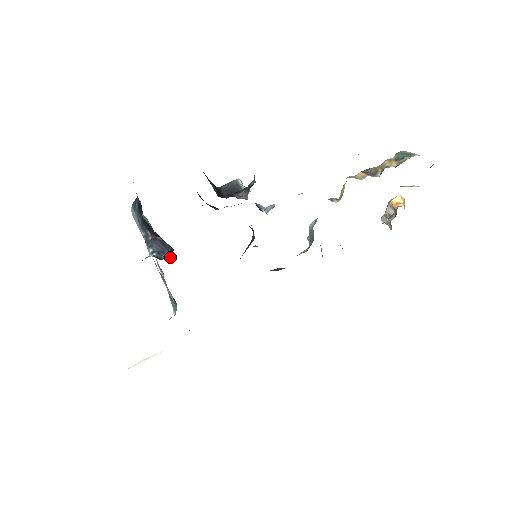
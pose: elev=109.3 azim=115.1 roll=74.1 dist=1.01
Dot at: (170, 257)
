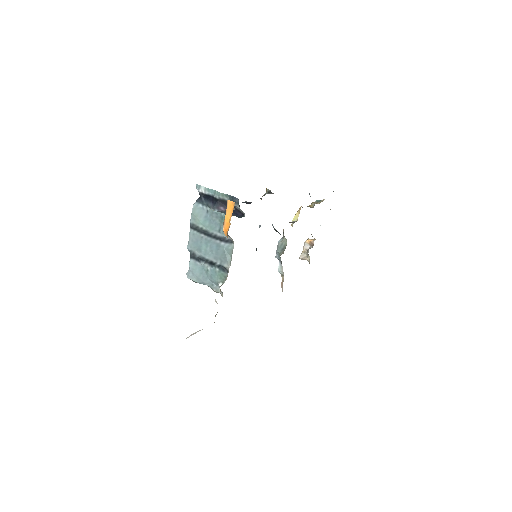
Dot at: occluded
